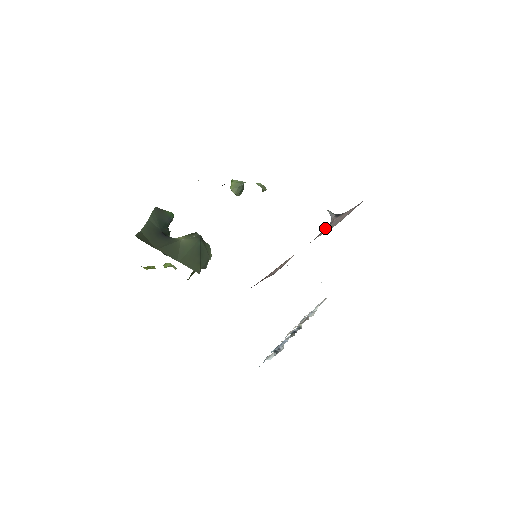
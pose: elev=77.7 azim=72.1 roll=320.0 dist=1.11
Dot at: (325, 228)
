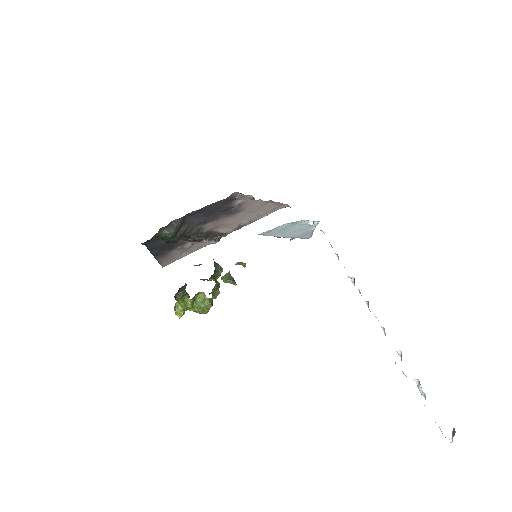
Dot at: occluded
